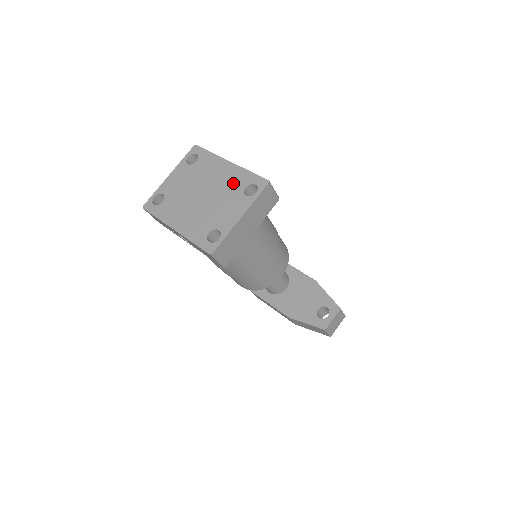
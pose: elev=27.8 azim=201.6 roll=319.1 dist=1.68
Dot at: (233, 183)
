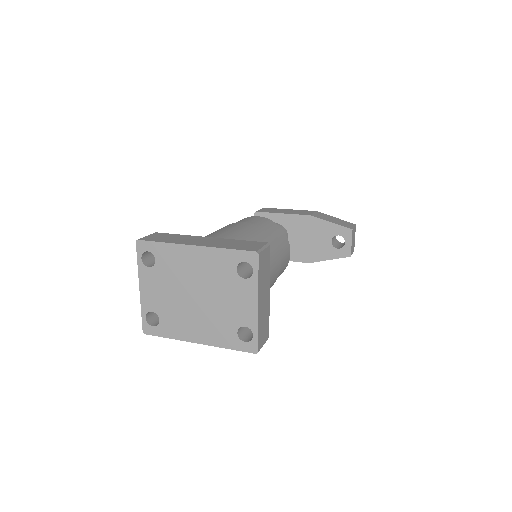
Dot at: (219, 270)
